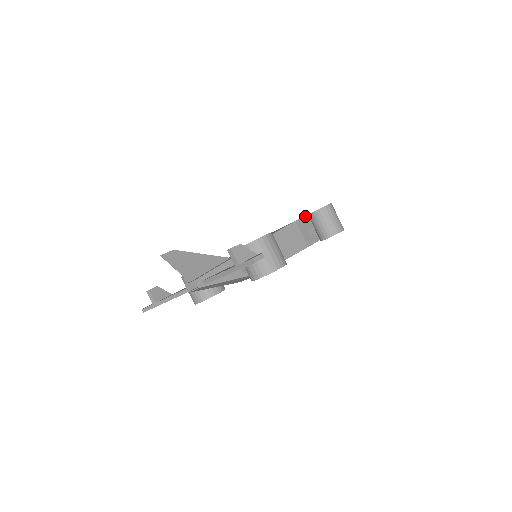
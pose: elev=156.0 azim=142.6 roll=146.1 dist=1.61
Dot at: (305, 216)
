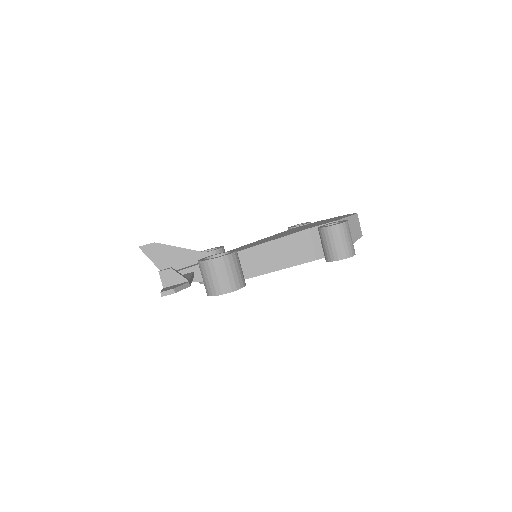
Dot at: (328, 223)
